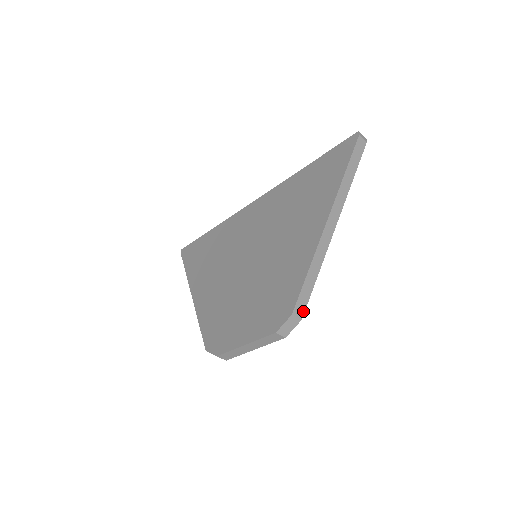
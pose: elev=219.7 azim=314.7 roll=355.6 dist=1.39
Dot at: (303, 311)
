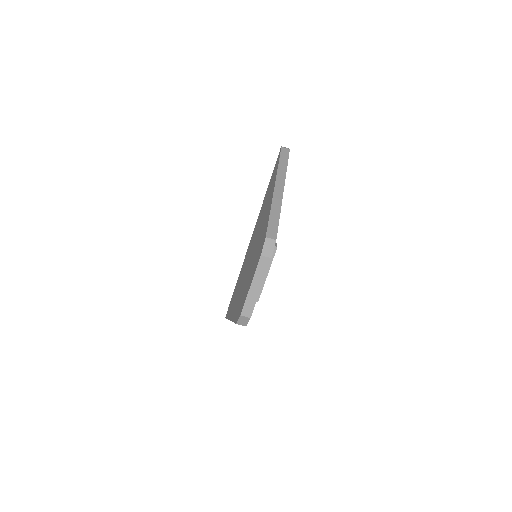
Dot at: (275, 235)
